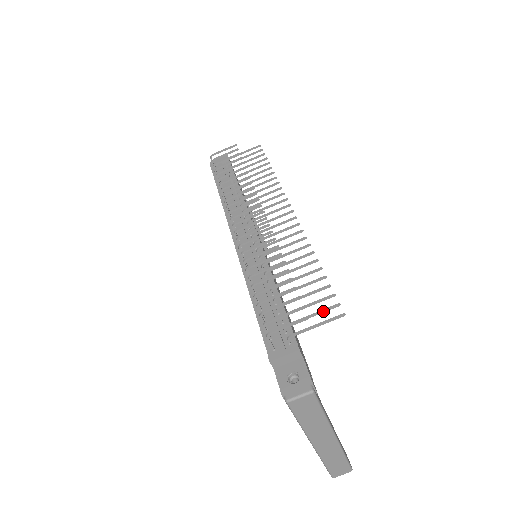
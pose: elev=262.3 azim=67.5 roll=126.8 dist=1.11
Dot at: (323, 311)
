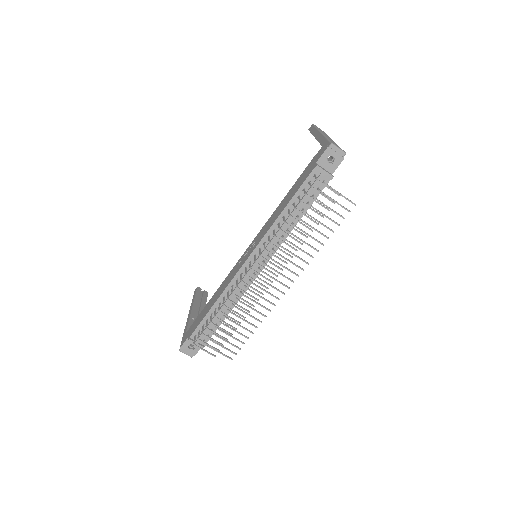
Dot at: (228, 350)
